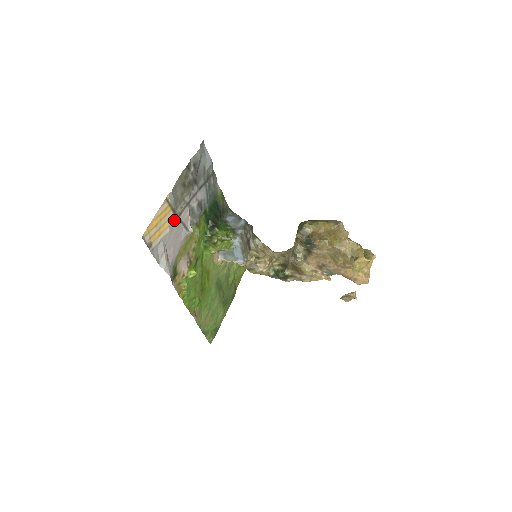
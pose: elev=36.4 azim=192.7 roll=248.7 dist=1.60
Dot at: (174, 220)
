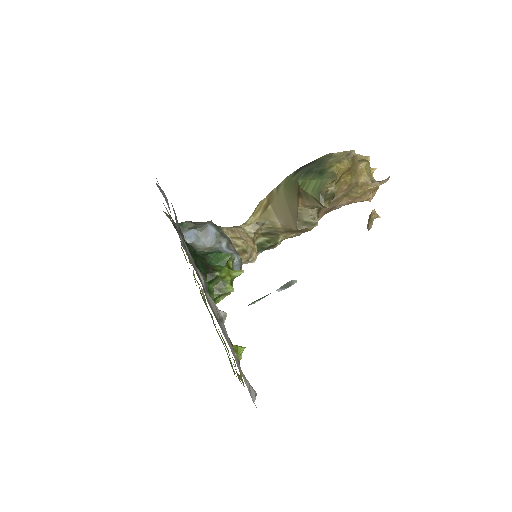
Dot at: occluded
